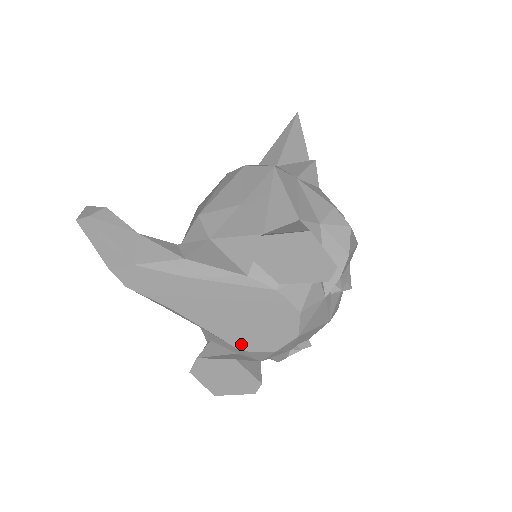
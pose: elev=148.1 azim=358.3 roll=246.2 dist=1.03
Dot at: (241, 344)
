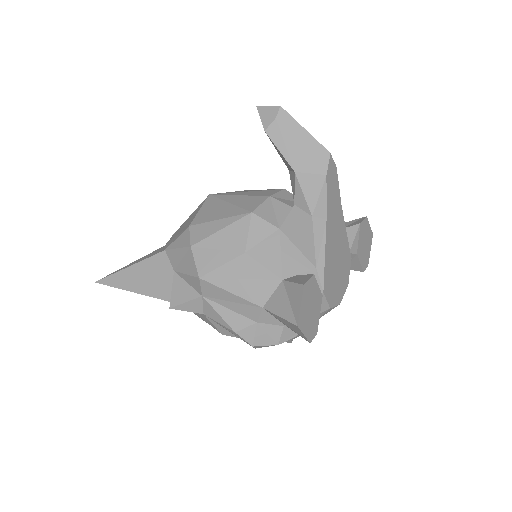
Dot at: (326, 285)
